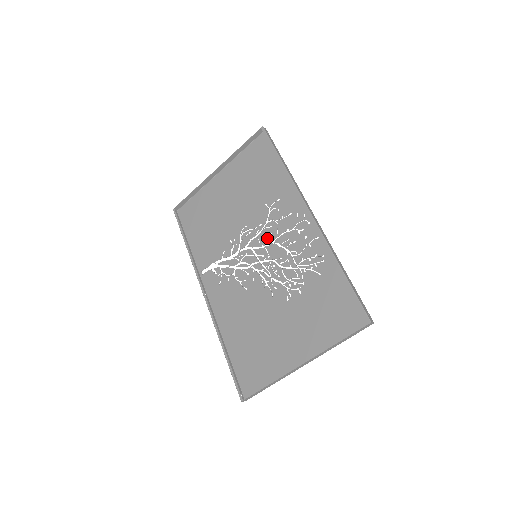
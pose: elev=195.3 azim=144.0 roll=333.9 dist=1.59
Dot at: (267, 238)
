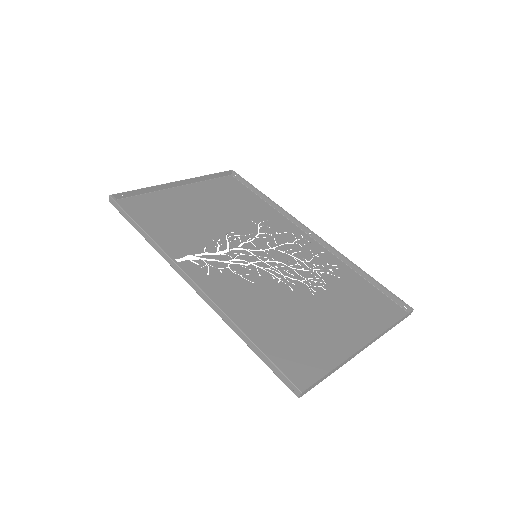
Dot at: (265, 244)
